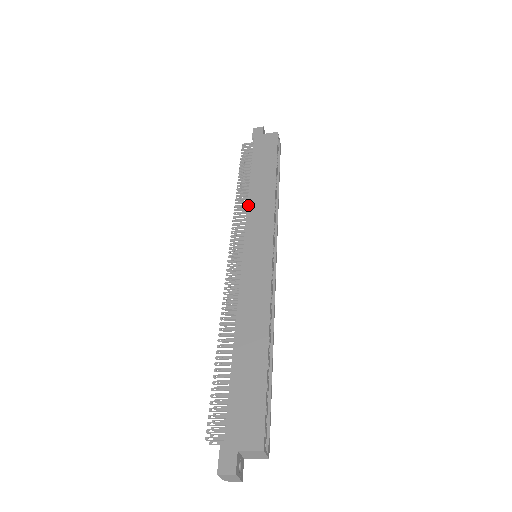
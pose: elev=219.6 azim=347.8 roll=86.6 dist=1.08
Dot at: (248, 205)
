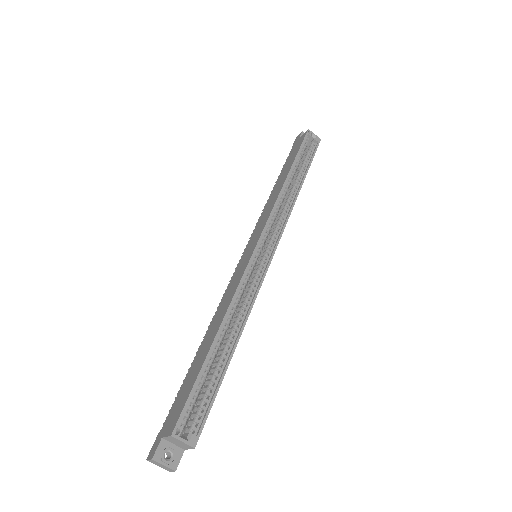
Dot at: occluded
